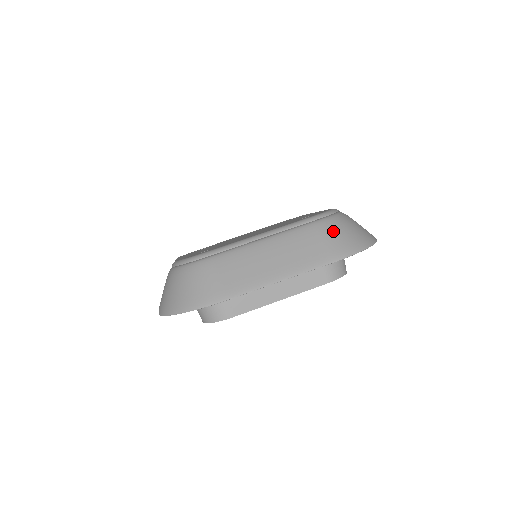
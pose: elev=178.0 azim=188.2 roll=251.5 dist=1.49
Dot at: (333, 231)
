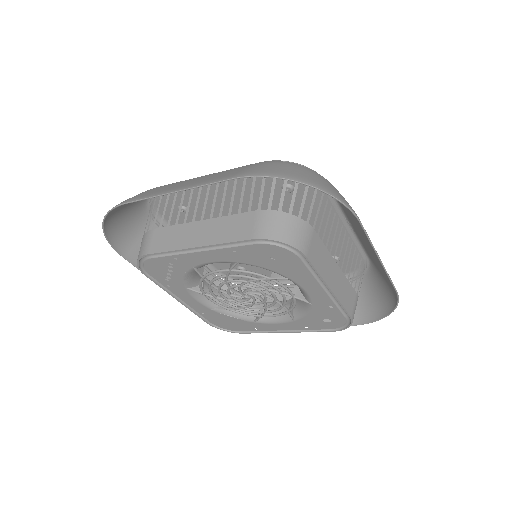
Dot at: (268, 164)
